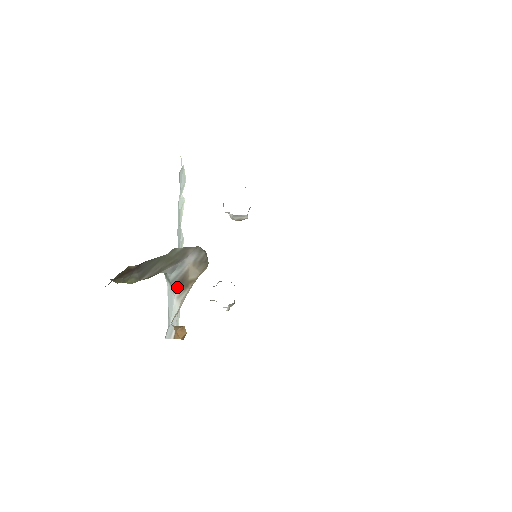
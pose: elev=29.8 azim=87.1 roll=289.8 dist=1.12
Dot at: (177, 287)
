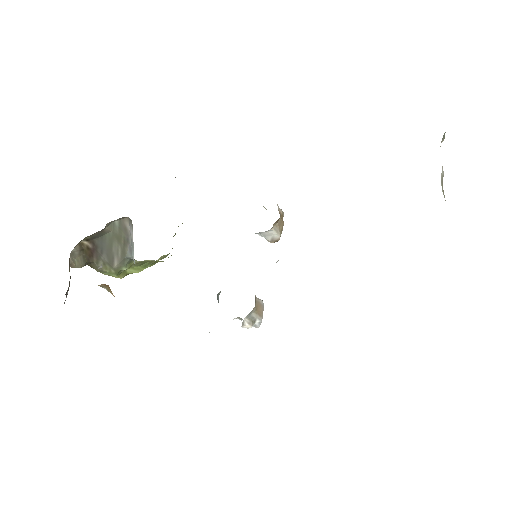
Dot at: occluded
